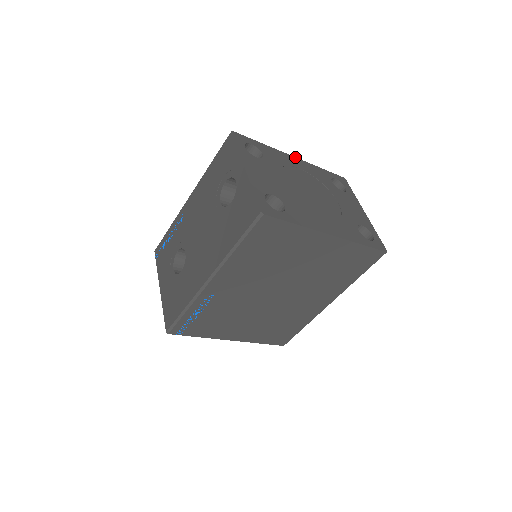
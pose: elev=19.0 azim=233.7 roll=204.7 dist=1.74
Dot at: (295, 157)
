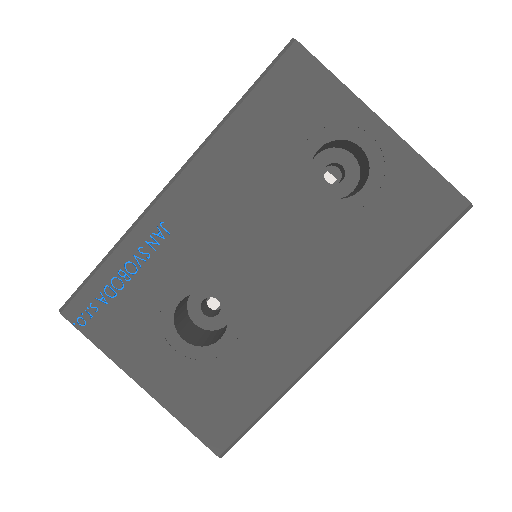
Dot at: occluded
